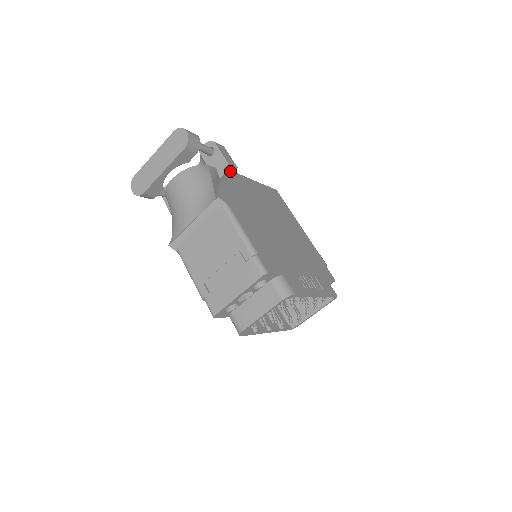
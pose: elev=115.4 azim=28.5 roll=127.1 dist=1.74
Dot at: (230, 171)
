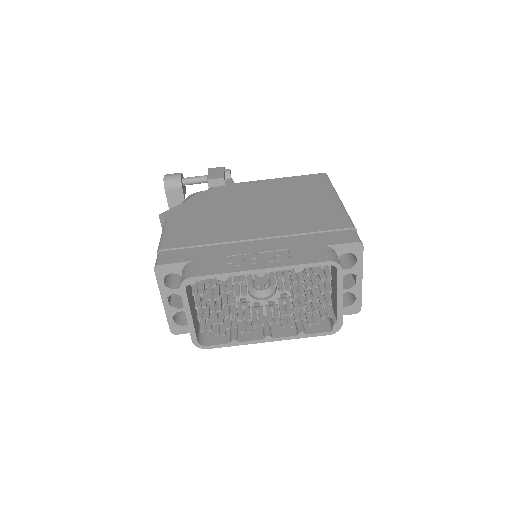
Dot at: (220, 185)
